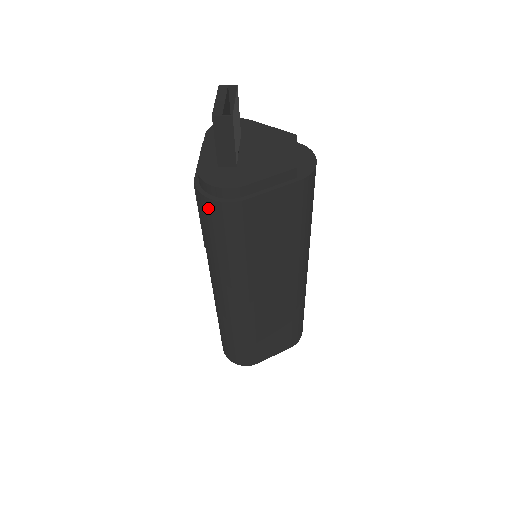
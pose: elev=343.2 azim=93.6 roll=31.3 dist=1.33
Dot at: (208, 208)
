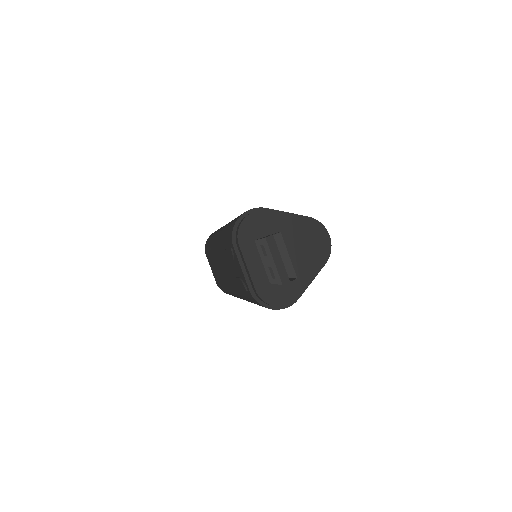
Dot at: occluded
